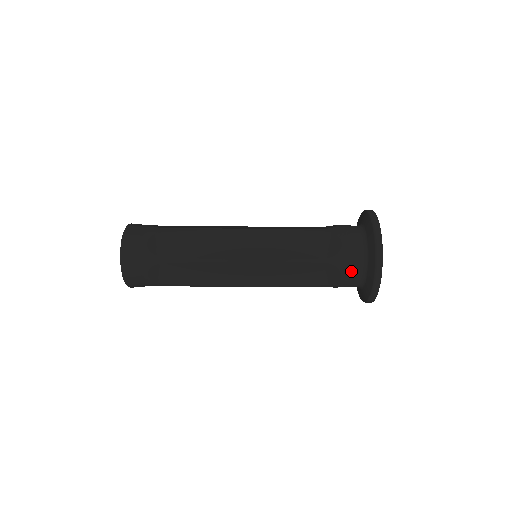
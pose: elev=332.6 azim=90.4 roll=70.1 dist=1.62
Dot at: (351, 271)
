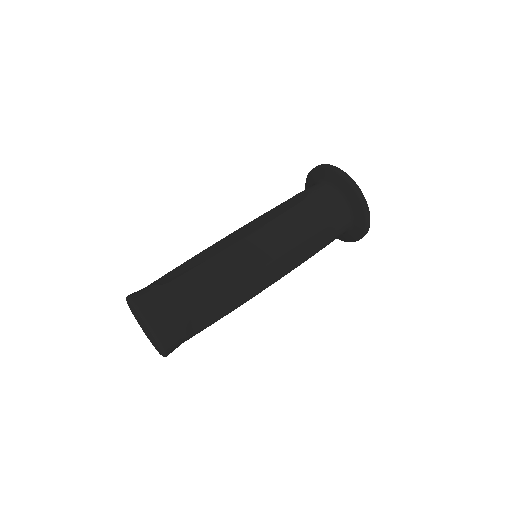
Dot at: (342, 224)
